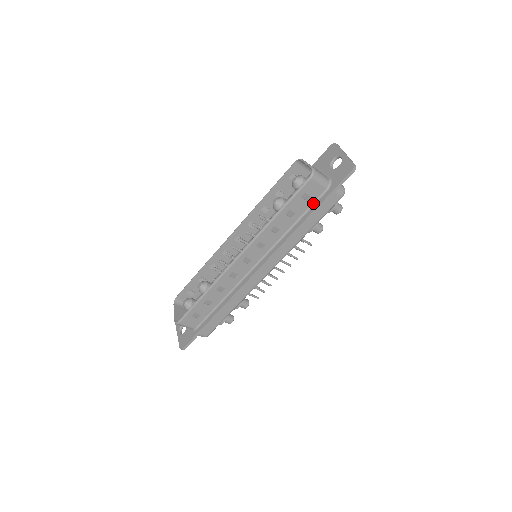
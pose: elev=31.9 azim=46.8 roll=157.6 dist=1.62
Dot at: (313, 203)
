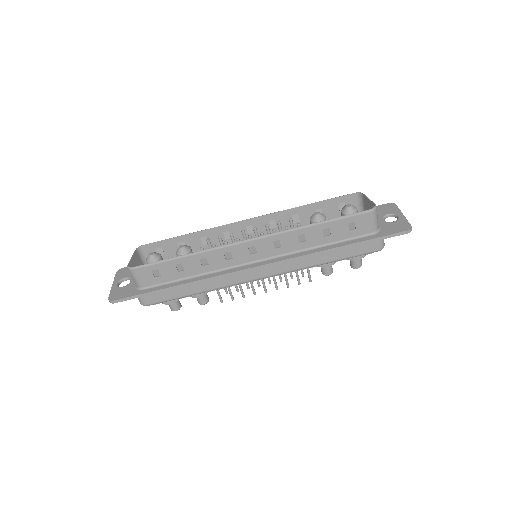
Dot at: (352, 238)
